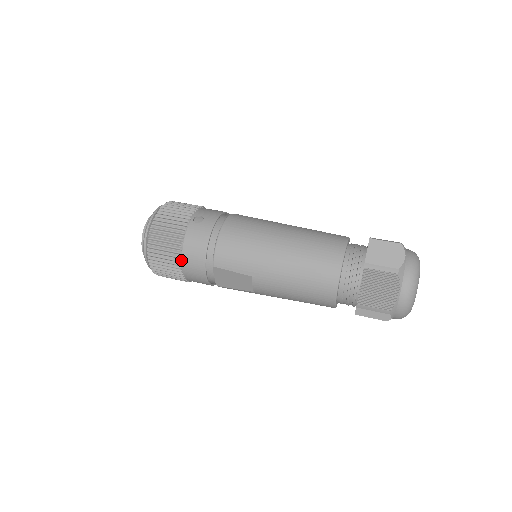
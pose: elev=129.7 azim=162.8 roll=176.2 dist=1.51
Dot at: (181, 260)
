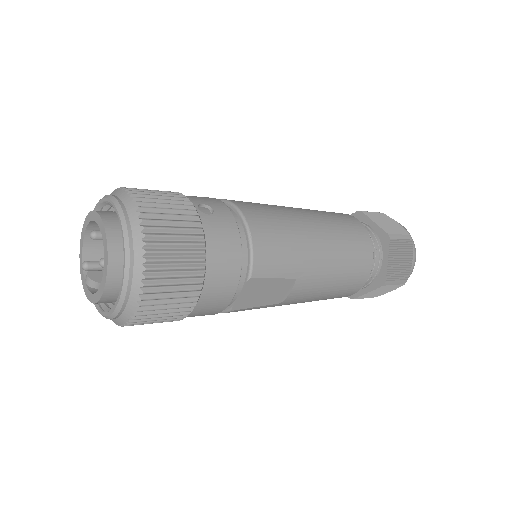
Dot at: (203, 279)
